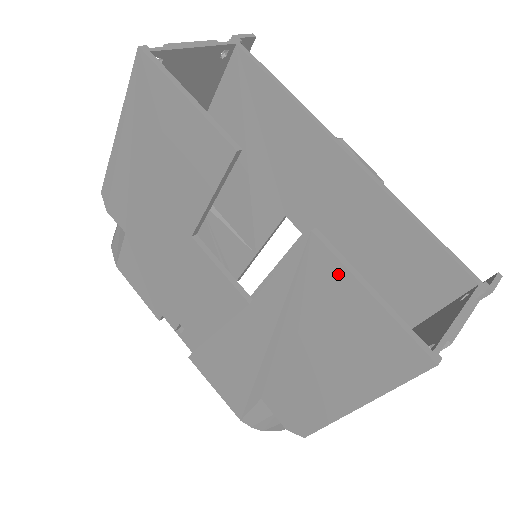
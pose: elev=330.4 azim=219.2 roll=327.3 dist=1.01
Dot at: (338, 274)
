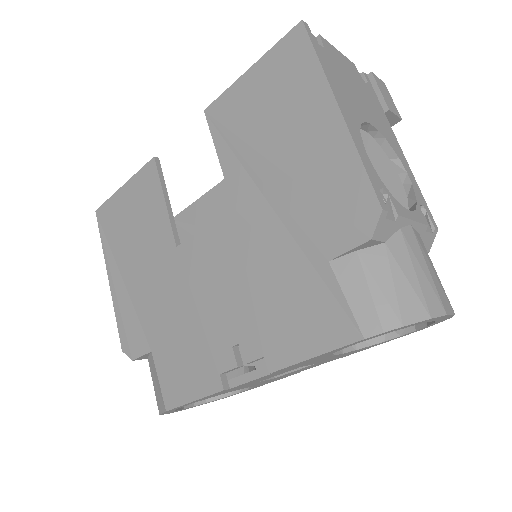
Dot at: (231, 96)
